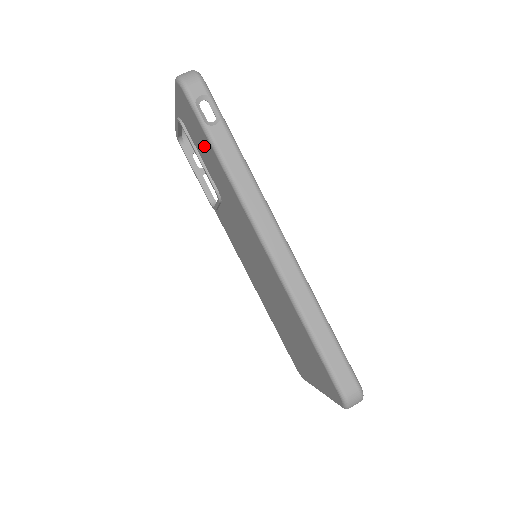
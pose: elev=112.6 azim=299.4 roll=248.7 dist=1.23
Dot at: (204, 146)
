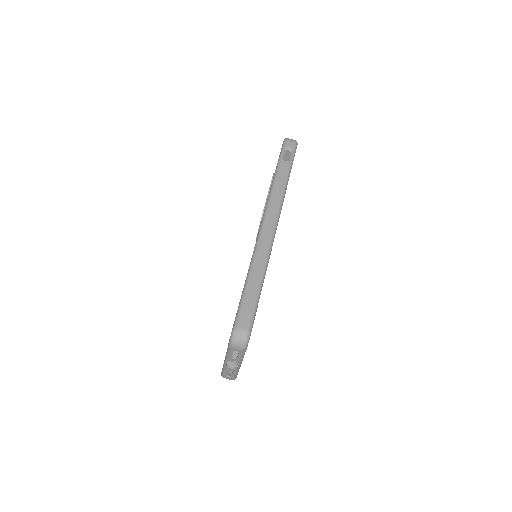
Dot at: occluded
